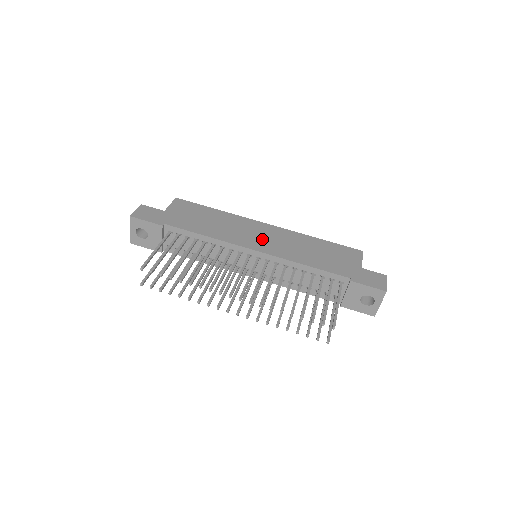
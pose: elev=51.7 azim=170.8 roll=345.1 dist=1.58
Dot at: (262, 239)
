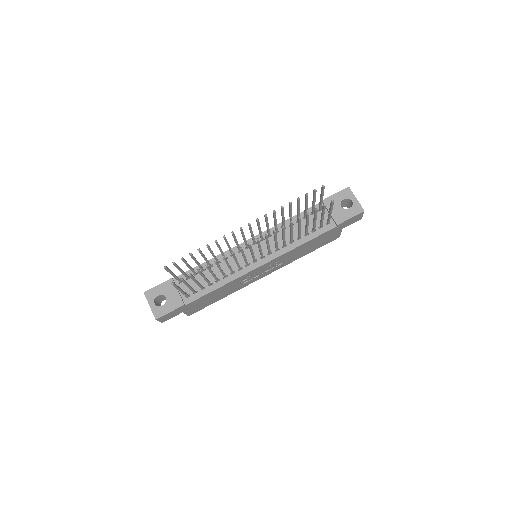
Dot at: occluded
